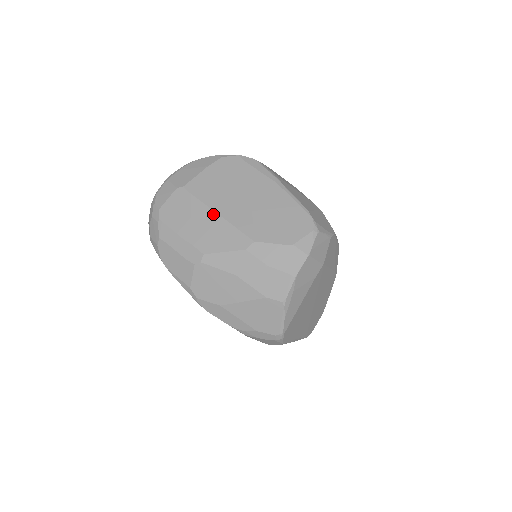
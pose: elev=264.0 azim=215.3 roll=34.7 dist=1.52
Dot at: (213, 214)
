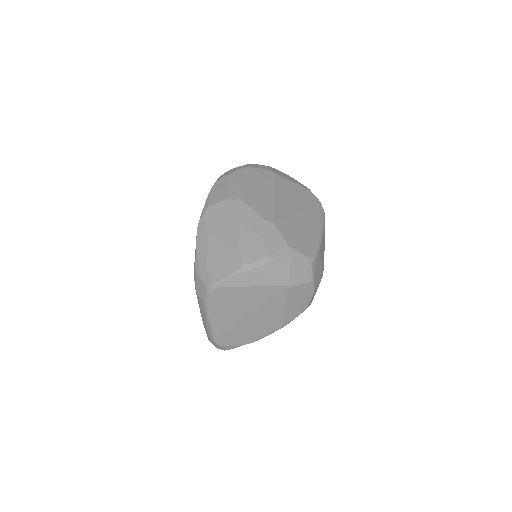
Dot at: (271, 194)
